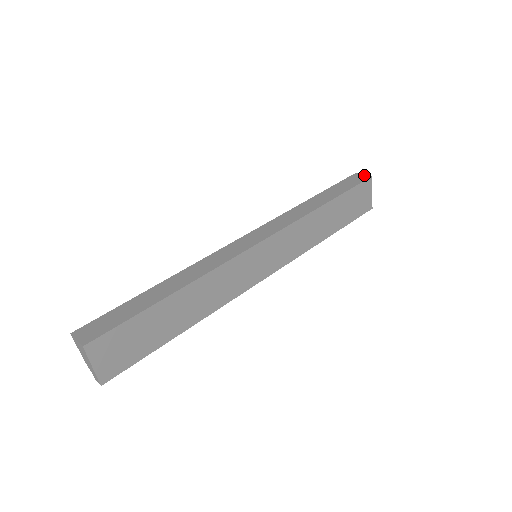
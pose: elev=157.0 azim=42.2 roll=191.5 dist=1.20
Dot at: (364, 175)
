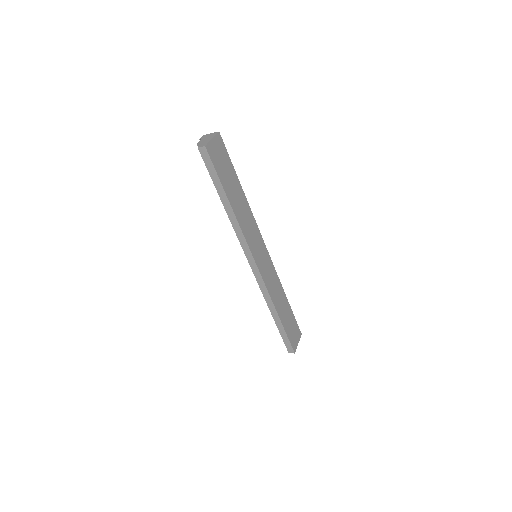
Dot at: occluded
